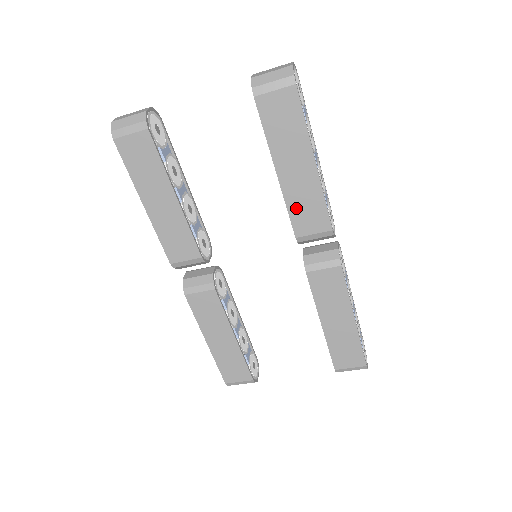
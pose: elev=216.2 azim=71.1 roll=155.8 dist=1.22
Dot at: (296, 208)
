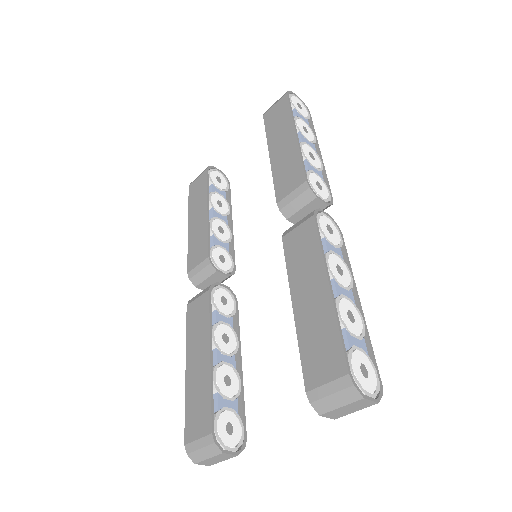
Dot at: (280, 176)
